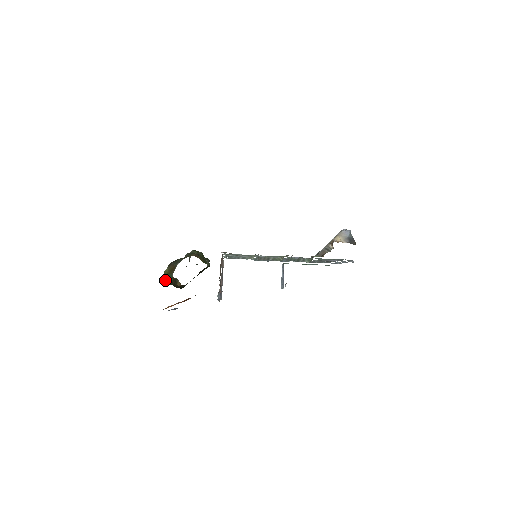
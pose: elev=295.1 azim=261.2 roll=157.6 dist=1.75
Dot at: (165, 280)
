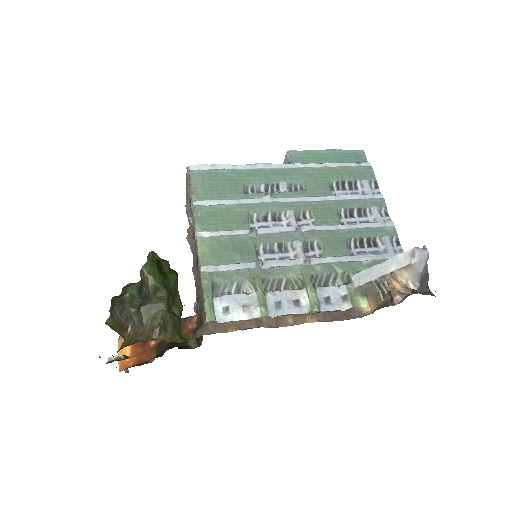
Dot at: (110, 327)
